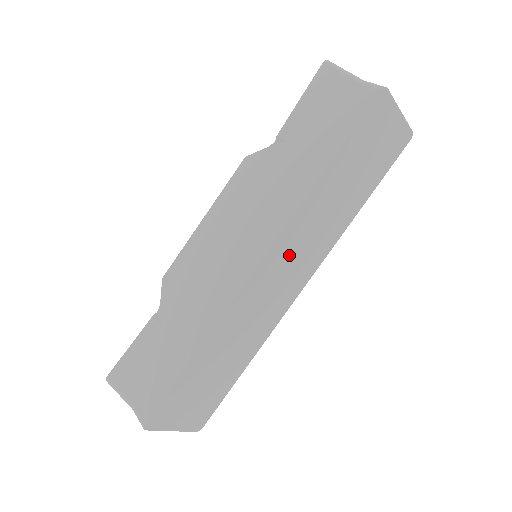
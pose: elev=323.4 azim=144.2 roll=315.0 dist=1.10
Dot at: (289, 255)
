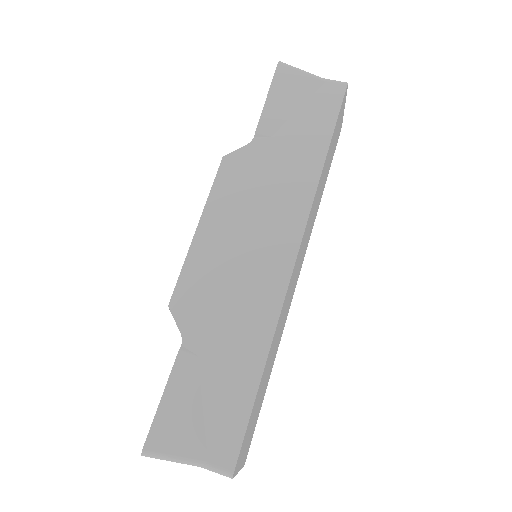
Dot at: (304, 243)
